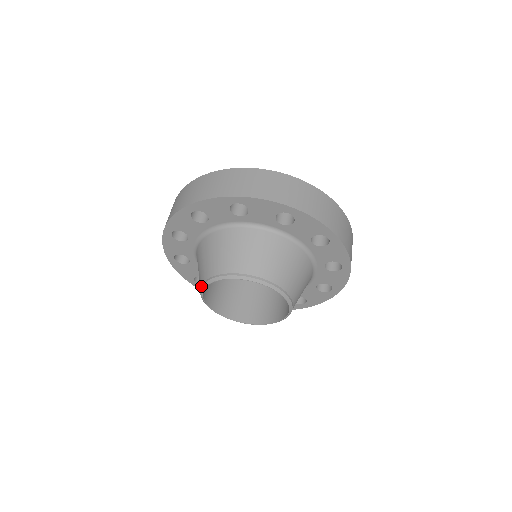
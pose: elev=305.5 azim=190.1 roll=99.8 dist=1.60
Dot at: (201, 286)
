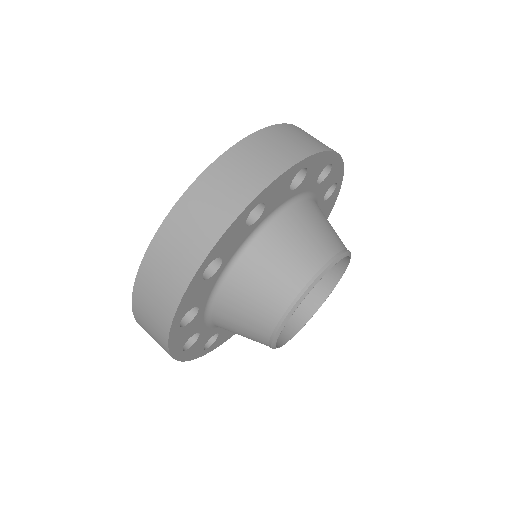
Dot at: occluded
